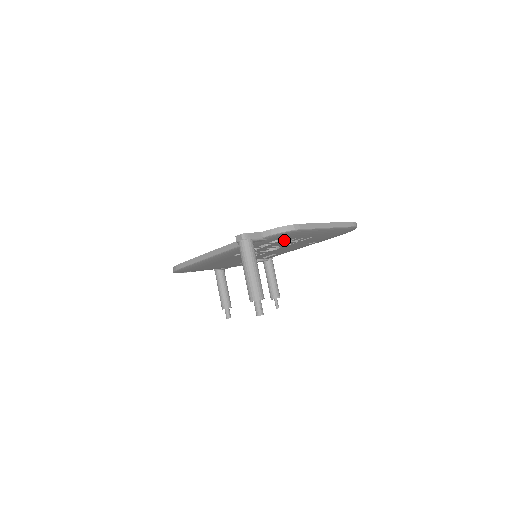
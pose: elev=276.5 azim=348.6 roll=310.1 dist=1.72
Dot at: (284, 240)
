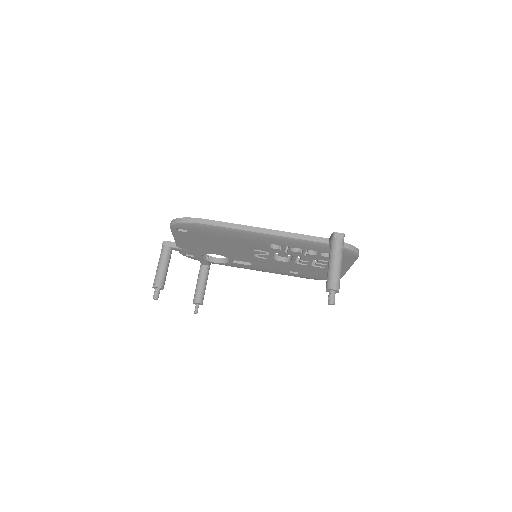
Dot at: (325, 257)
